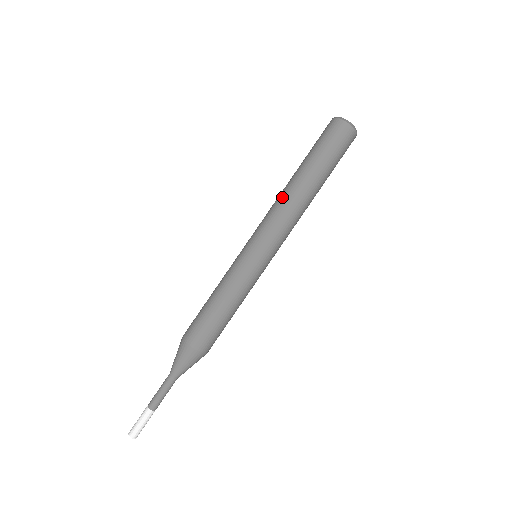
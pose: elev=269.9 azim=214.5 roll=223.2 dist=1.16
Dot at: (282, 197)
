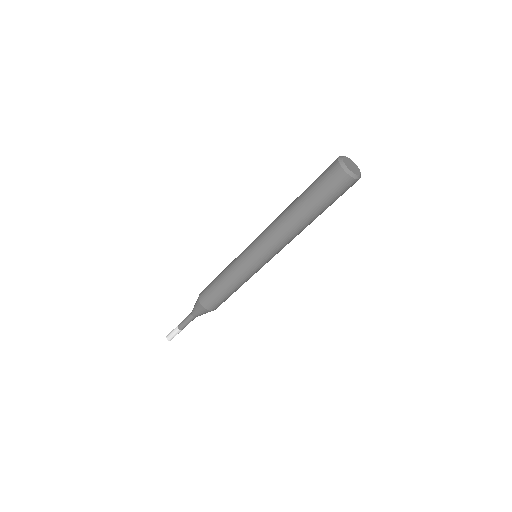
Dot at: (288, 234)
